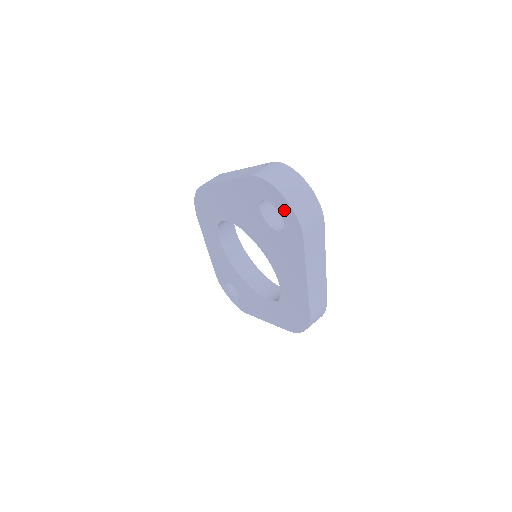
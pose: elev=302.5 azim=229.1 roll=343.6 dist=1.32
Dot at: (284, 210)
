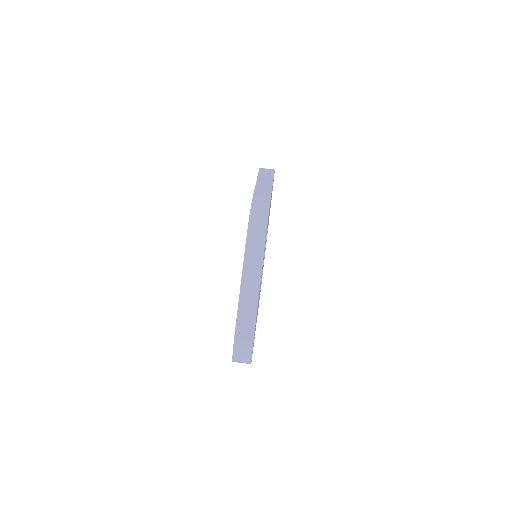
Dot at: occluded
